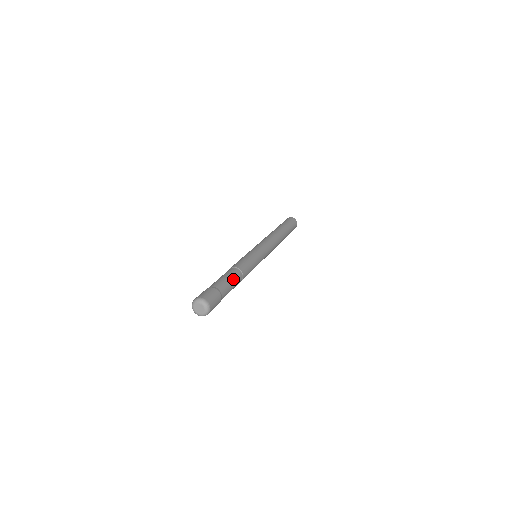
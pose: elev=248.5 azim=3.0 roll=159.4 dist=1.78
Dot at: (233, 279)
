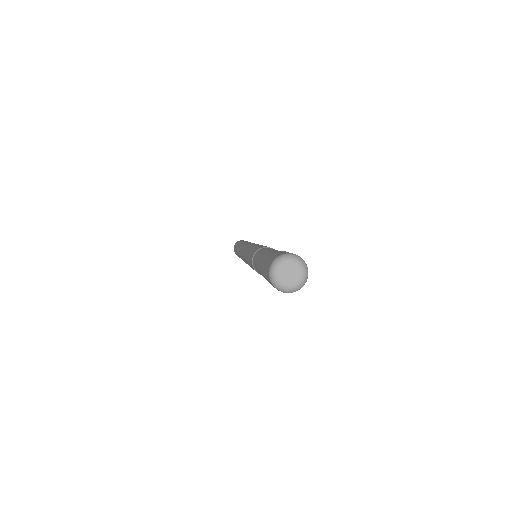
Dot at: occluded
